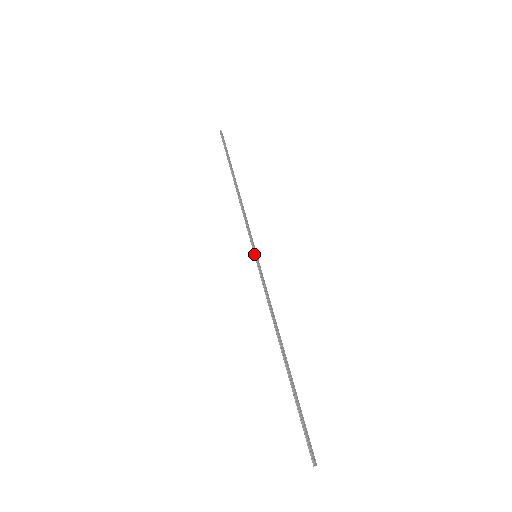
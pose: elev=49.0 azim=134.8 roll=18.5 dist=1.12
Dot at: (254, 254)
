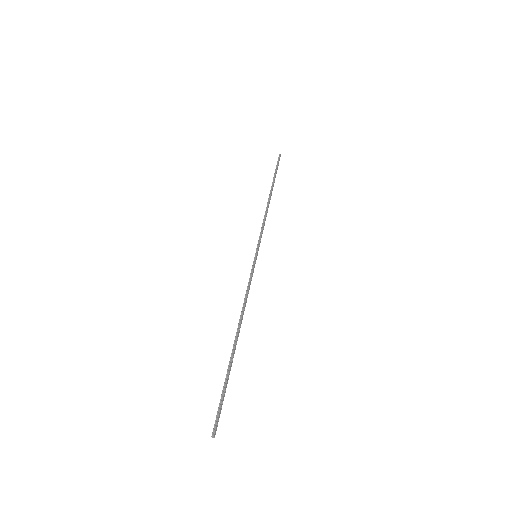
Dot at: (255, 253)
